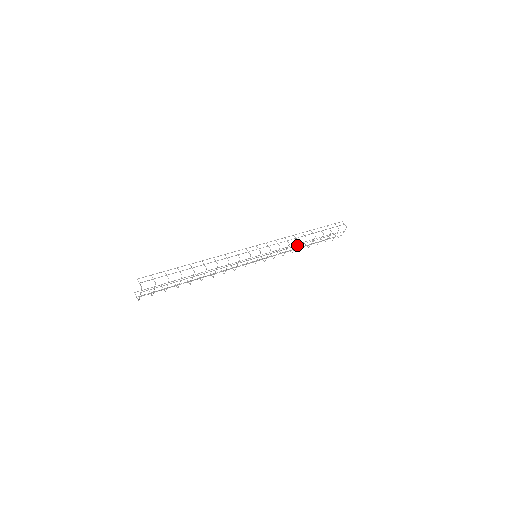
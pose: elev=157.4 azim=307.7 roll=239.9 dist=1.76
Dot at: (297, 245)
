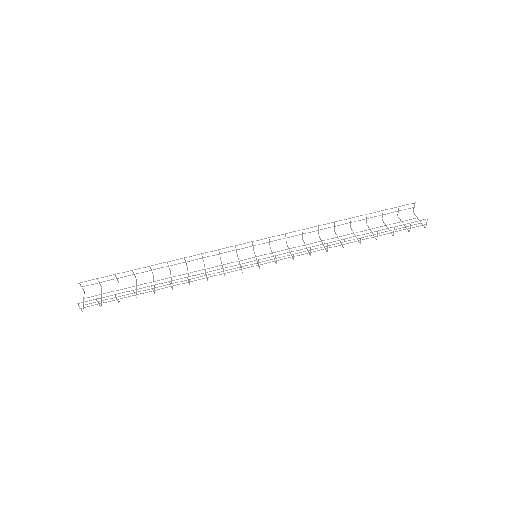
Dot at: (326, 246)
